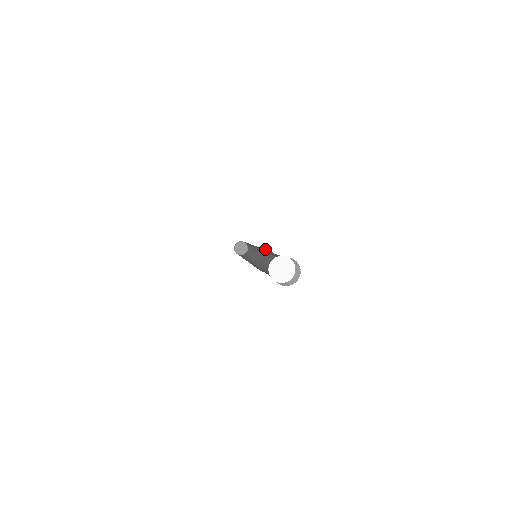
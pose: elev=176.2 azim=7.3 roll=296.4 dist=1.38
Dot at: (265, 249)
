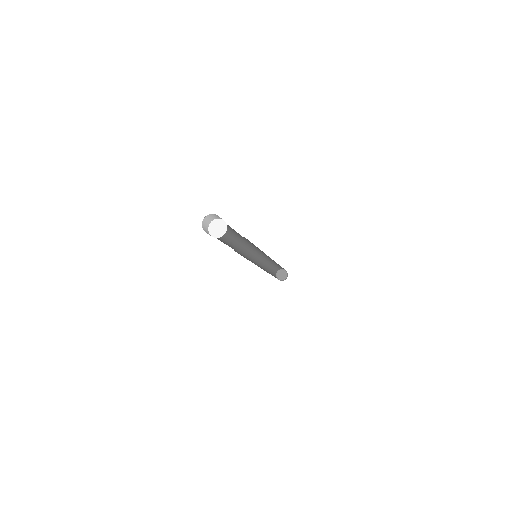
Dot at: occluded
